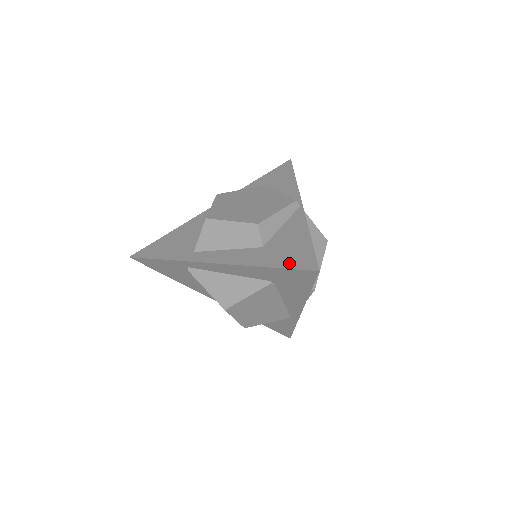
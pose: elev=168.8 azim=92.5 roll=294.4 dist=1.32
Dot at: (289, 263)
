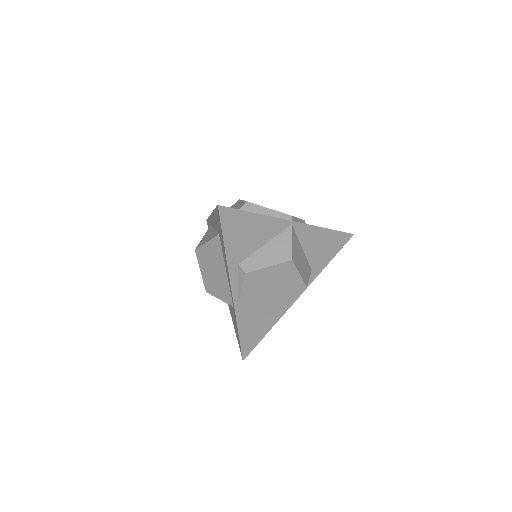
Dot at: occluded
